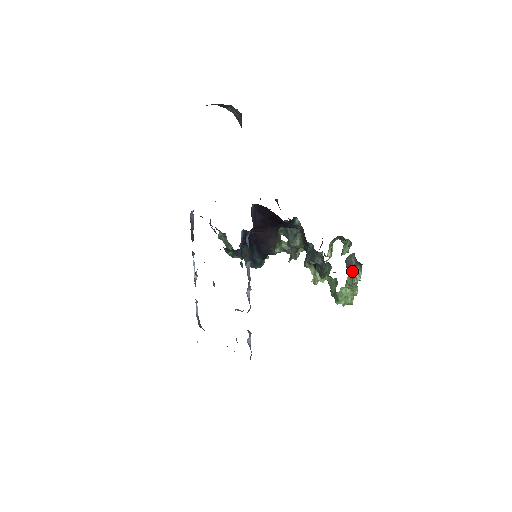
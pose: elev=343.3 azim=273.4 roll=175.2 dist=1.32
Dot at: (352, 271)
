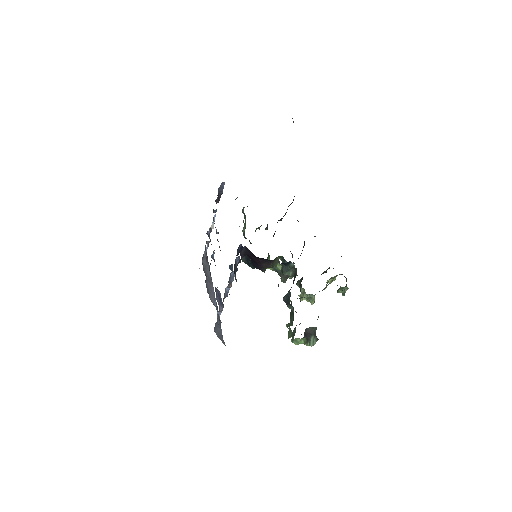
Dot at: (309, 336)
